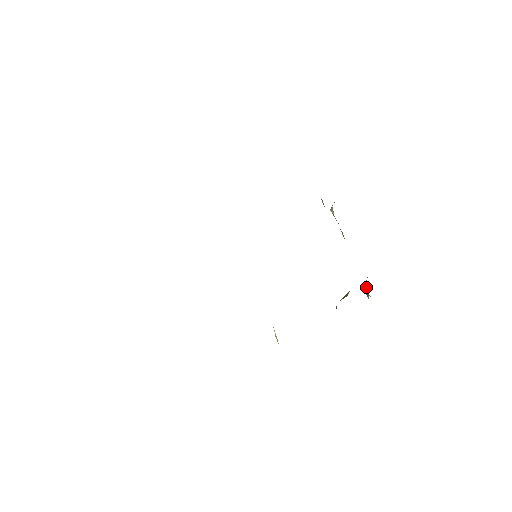
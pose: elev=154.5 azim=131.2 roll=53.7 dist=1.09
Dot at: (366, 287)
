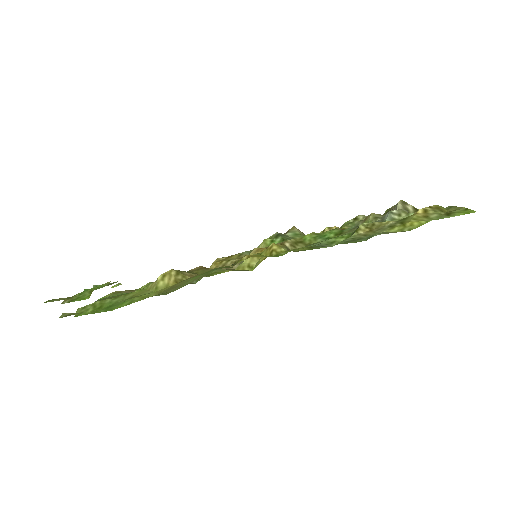
Dot at: occluded
